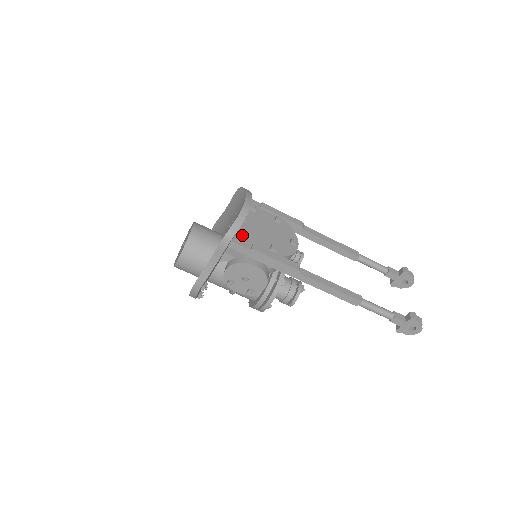
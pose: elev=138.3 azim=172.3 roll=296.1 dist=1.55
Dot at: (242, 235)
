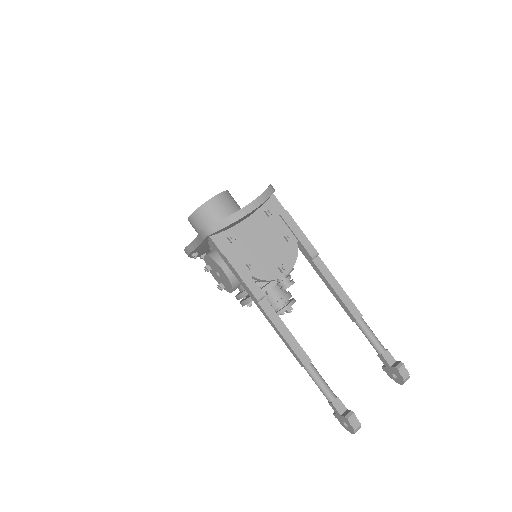
Dot at: (228, 235)
